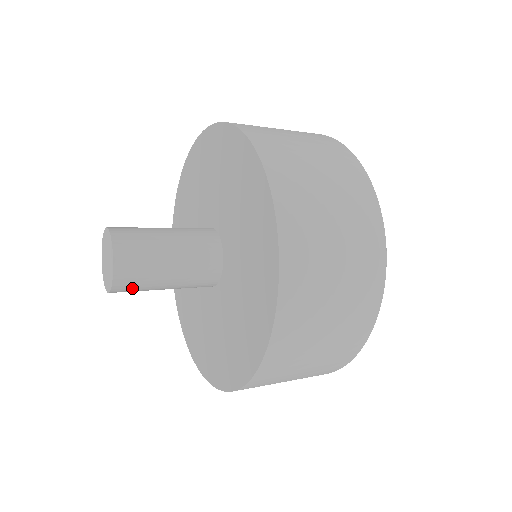
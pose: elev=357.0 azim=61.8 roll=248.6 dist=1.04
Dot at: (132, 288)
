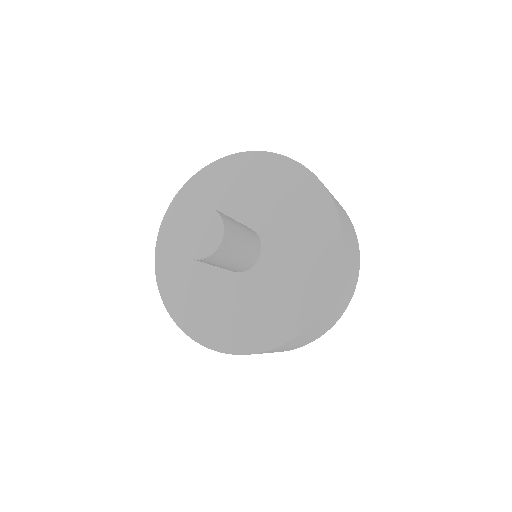
Dot at: (228, 247)
